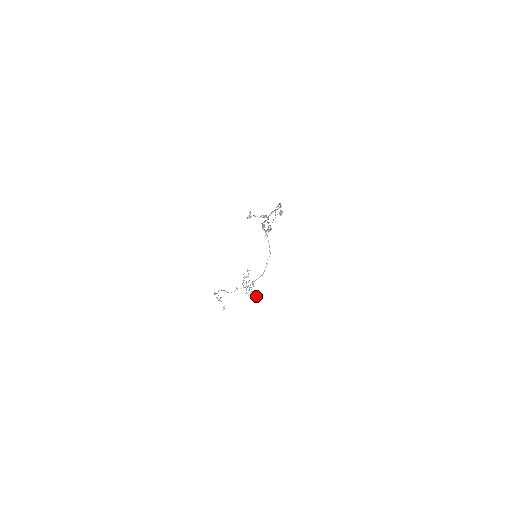
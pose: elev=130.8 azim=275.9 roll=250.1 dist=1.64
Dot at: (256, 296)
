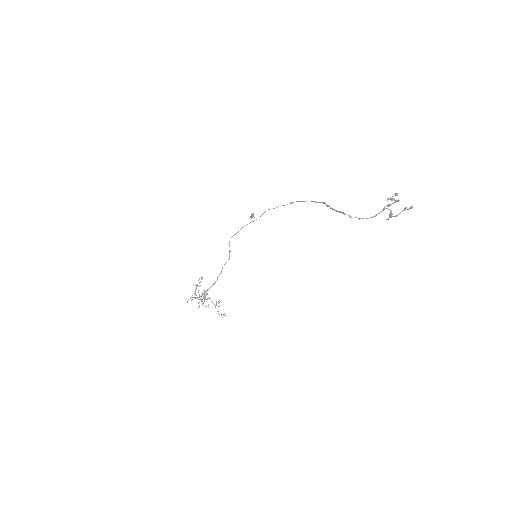
Dot at: occluded
